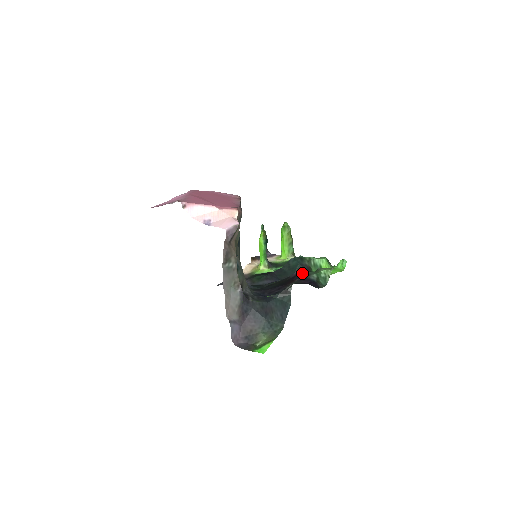
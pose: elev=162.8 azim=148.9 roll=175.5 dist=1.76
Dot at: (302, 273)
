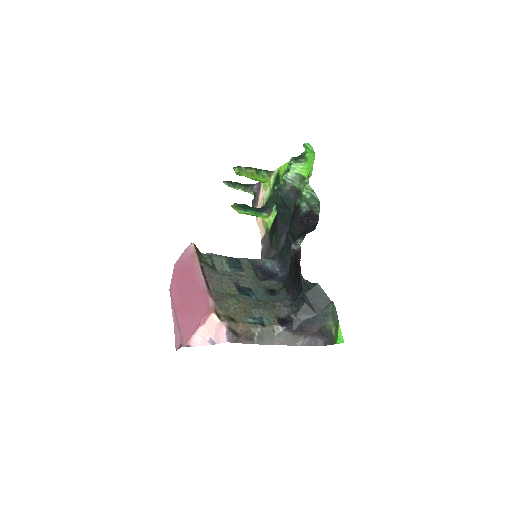
Dot at: (296, 248)
